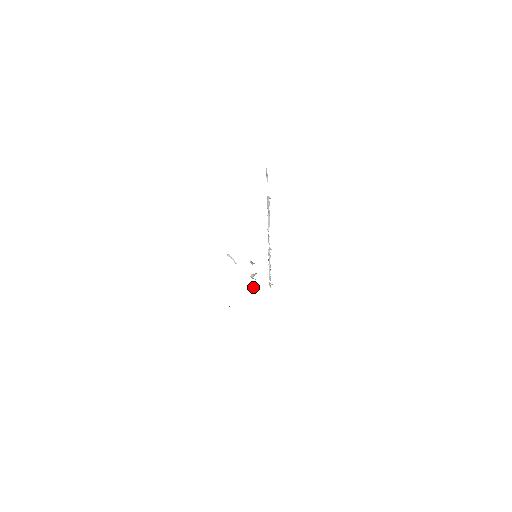
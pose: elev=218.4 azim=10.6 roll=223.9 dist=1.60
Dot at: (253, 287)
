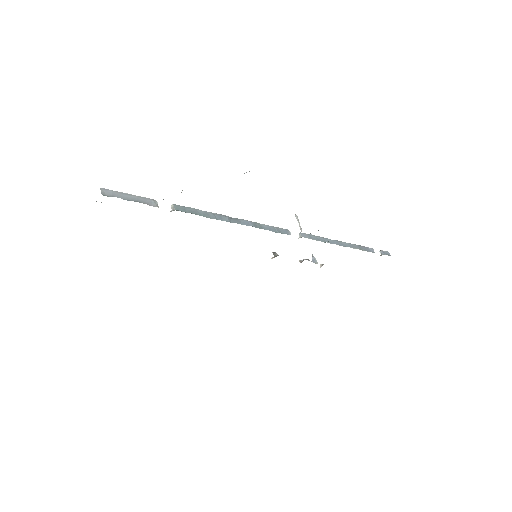
Dot at: occluded
